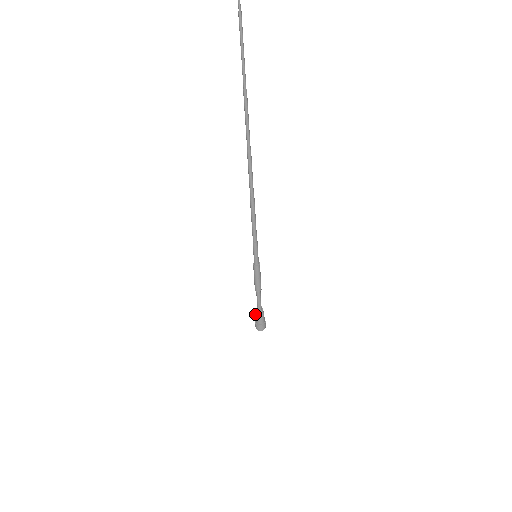
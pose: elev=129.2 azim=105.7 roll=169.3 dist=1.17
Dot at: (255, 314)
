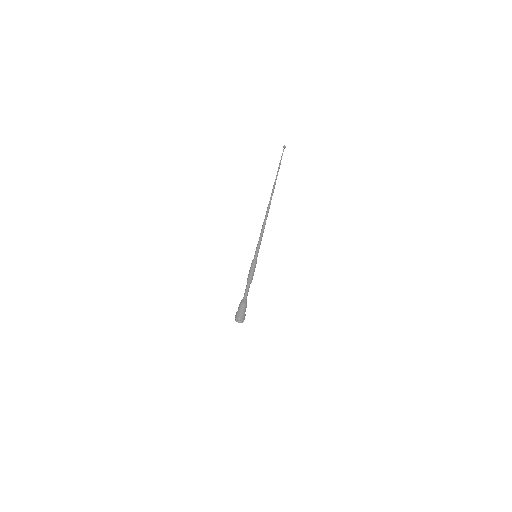
Dot at: (239, 305)
